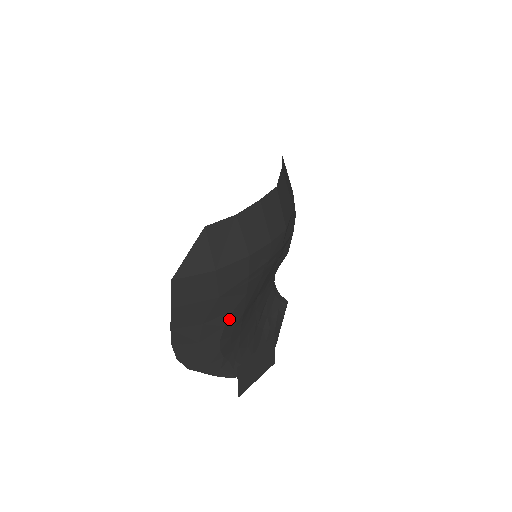
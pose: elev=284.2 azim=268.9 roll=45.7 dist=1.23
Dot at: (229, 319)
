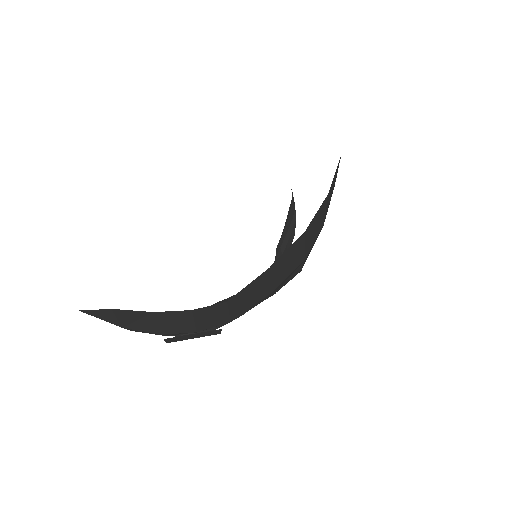
Dot at: occluded
